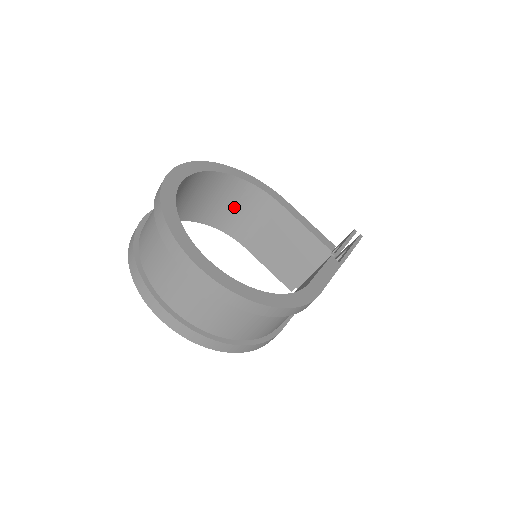
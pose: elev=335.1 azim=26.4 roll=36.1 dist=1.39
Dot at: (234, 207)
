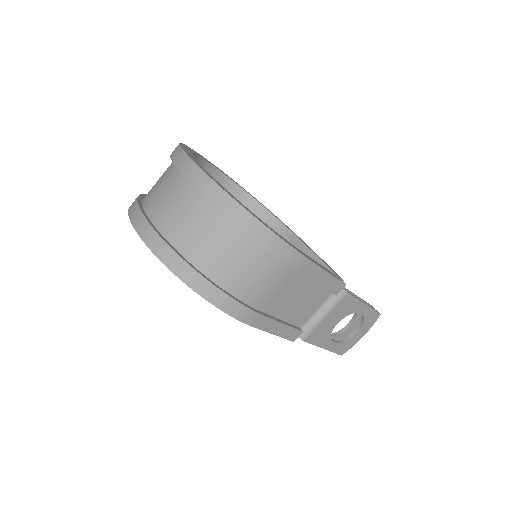
Dot at: occluded
